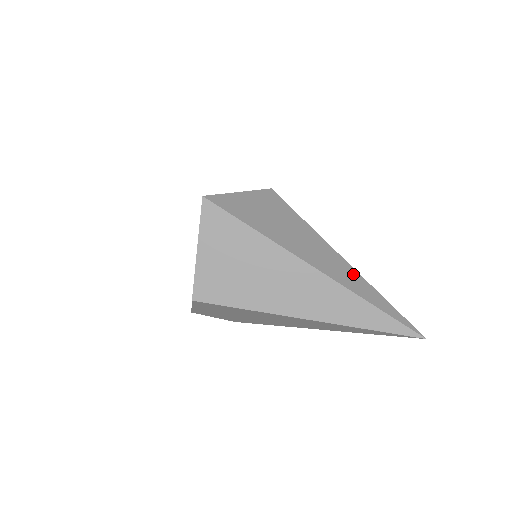
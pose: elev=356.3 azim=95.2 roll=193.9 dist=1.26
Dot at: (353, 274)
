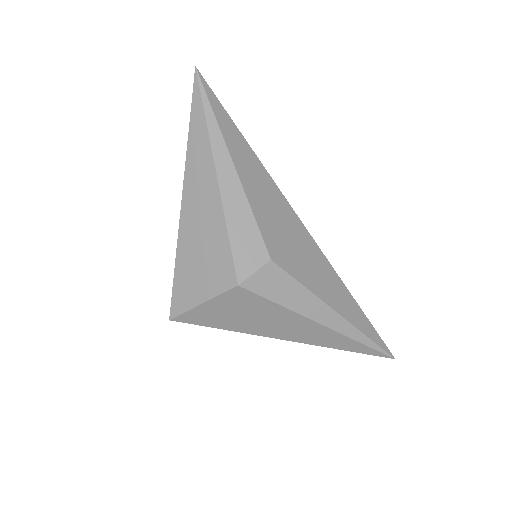
Dot at: (331, 335)
